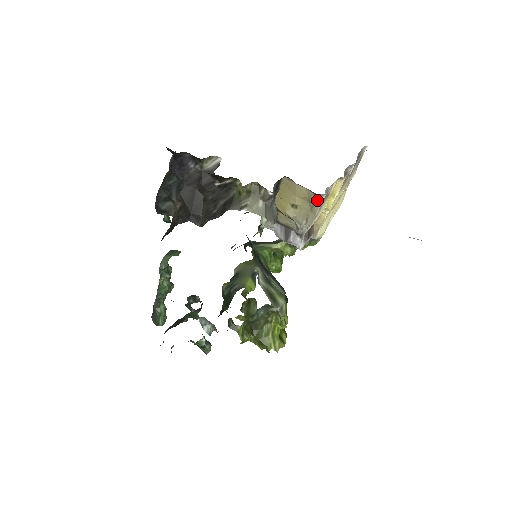
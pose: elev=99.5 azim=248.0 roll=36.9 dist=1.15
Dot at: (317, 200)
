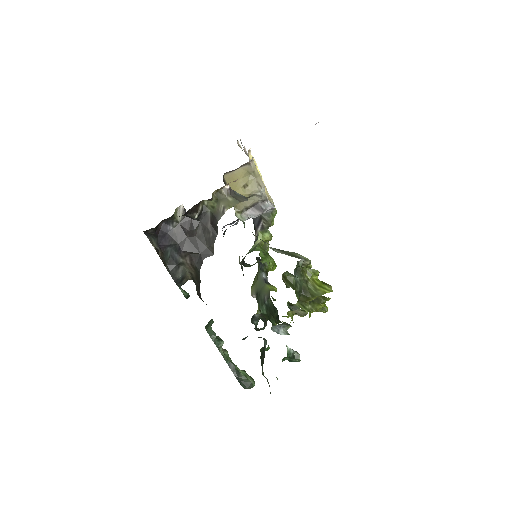
Dot at: (253, 166)
